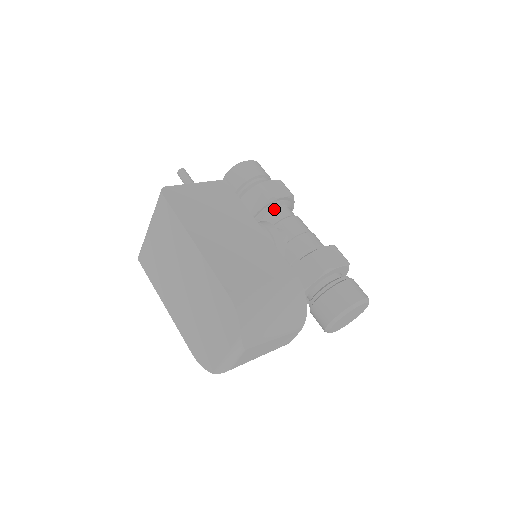
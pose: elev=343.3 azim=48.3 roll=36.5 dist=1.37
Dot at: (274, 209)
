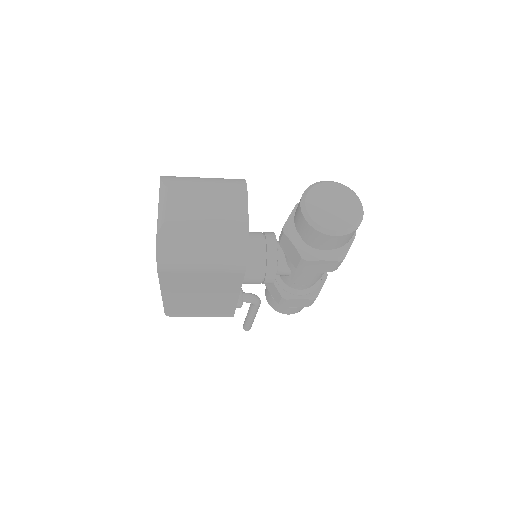
Dot at: occluded
